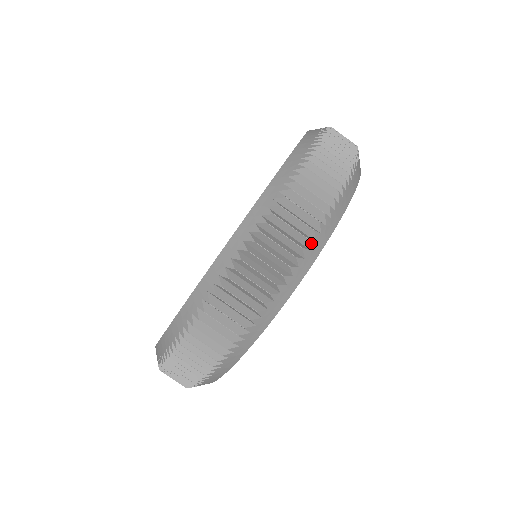
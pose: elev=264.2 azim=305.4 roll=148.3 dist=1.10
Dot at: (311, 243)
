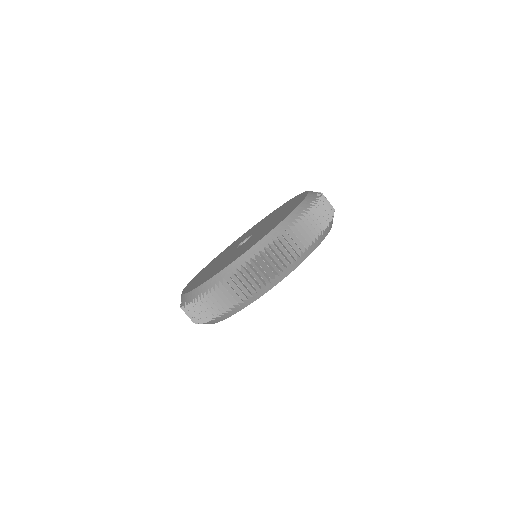
Dot at: (312, 243)
